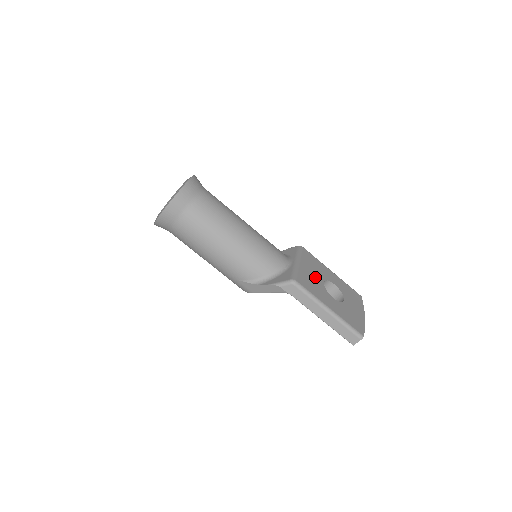
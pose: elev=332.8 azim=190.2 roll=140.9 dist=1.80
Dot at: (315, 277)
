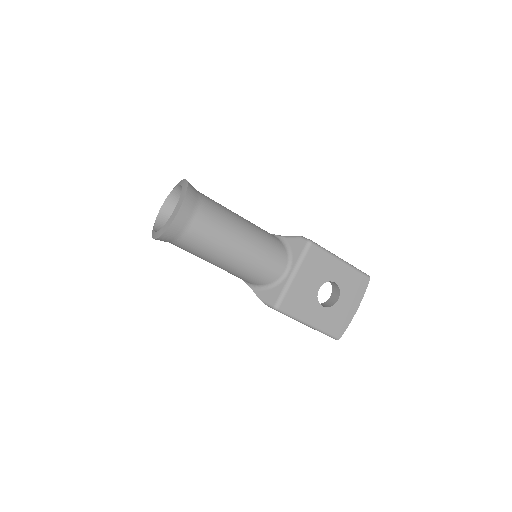
Dot at: (309, 287)
